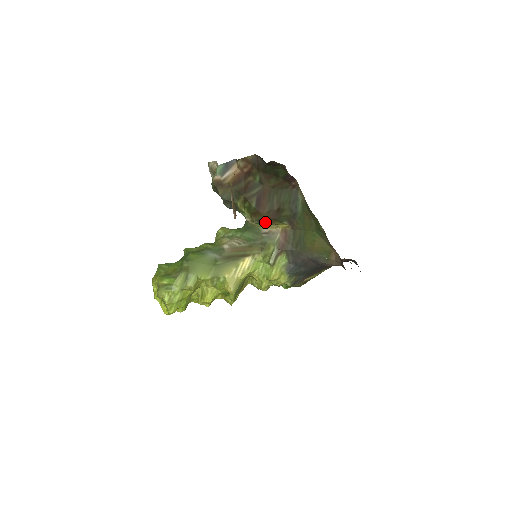
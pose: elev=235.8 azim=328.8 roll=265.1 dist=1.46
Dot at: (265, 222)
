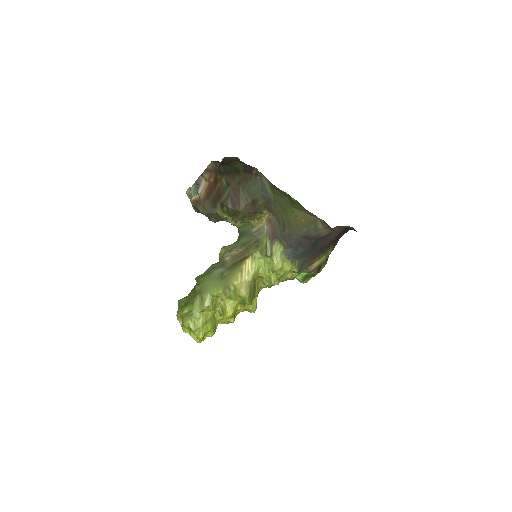
Dot at: (248, 219)
